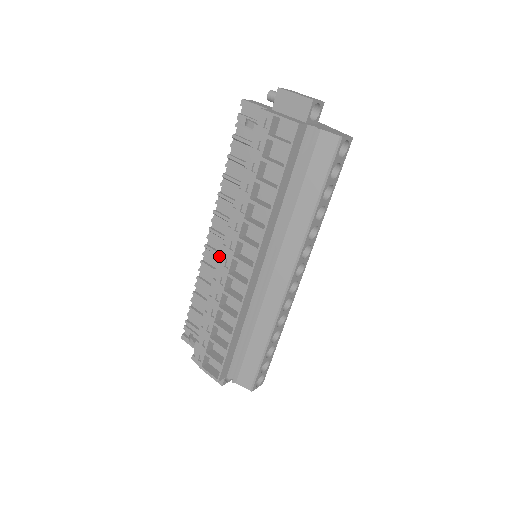
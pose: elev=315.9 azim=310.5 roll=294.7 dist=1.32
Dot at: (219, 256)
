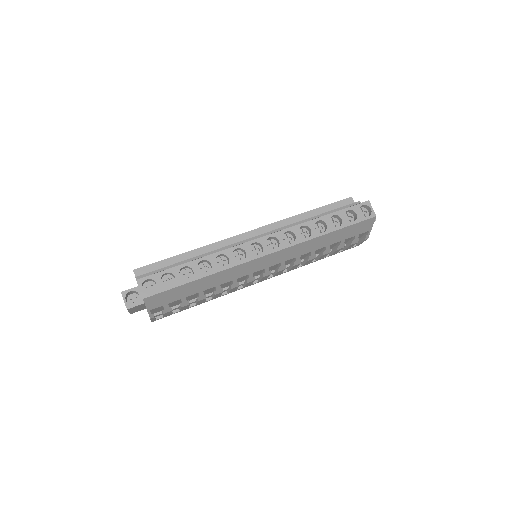
Dot at: occluded
